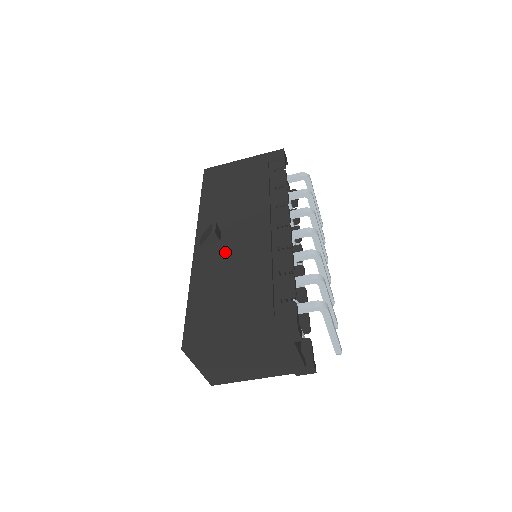
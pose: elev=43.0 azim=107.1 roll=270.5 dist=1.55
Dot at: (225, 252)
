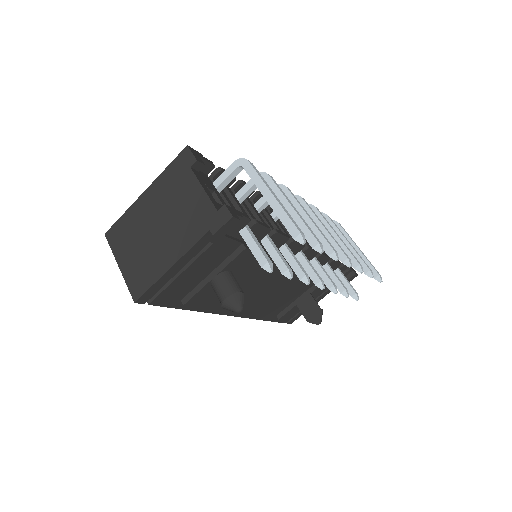
Dot at: occluded
